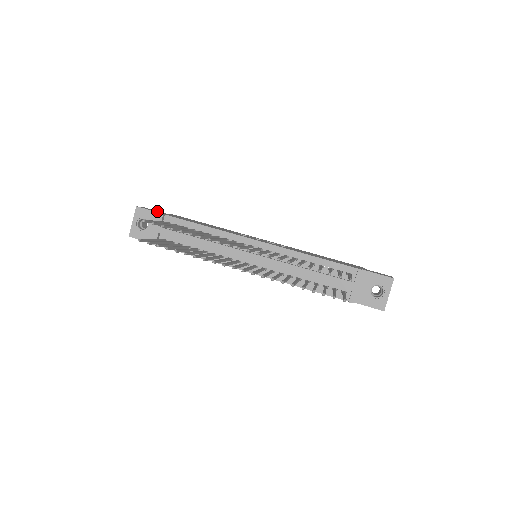
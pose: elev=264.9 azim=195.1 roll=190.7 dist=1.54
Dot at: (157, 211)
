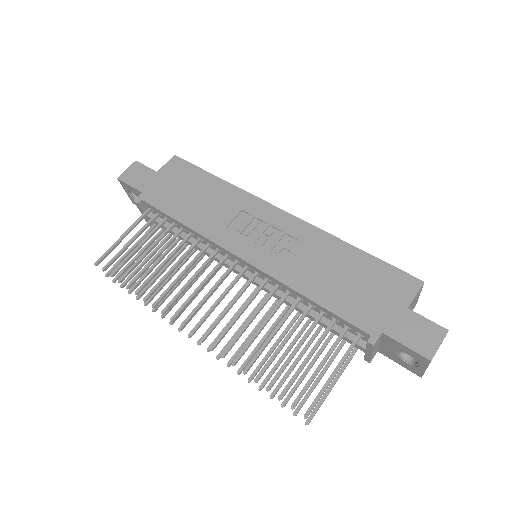
Dot at: (142, 176)
